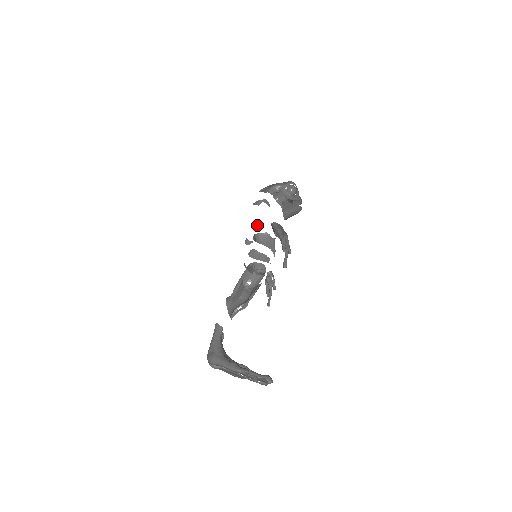
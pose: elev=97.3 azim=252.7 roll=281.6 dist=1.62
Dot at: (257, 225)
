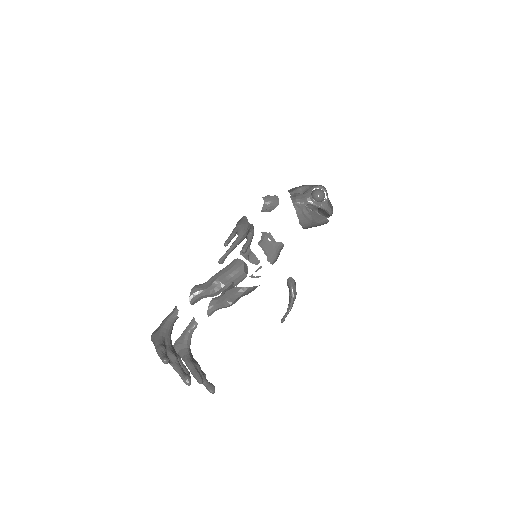
Dot at: occluded
